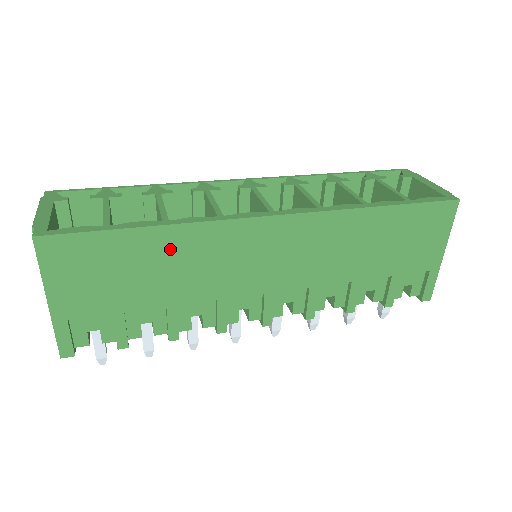
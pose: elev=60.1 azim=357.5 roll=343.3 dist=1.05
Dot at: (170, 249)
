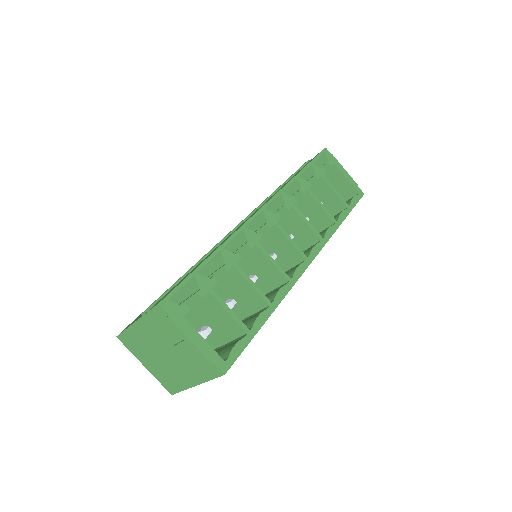
Dot at: occluded
